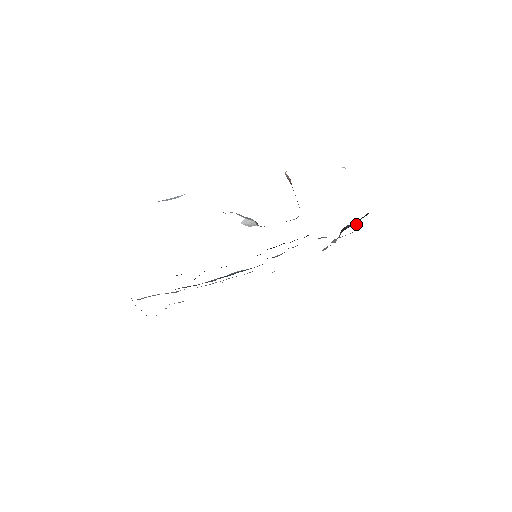
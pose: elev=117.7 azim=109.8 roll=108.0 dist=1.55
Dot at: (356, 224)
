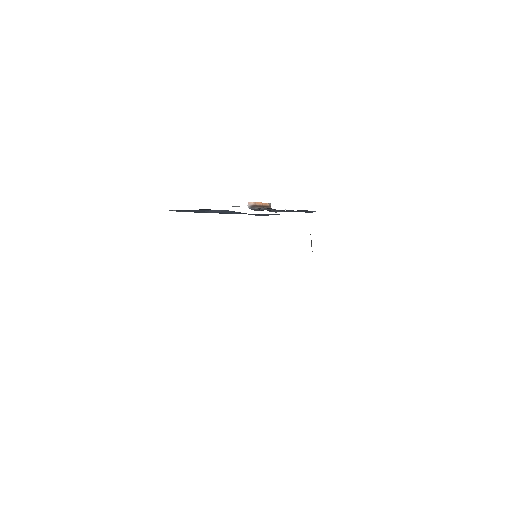
Dot at: occluded
